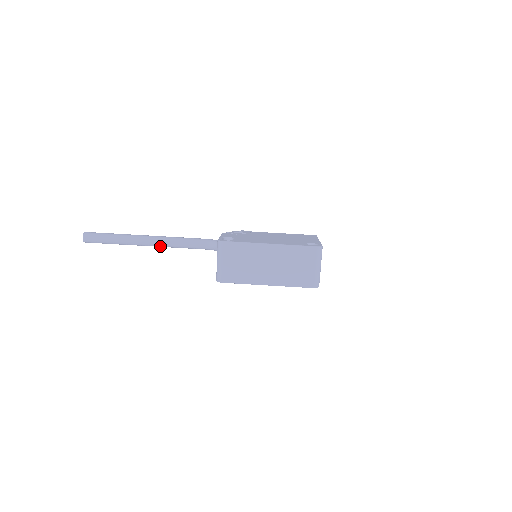
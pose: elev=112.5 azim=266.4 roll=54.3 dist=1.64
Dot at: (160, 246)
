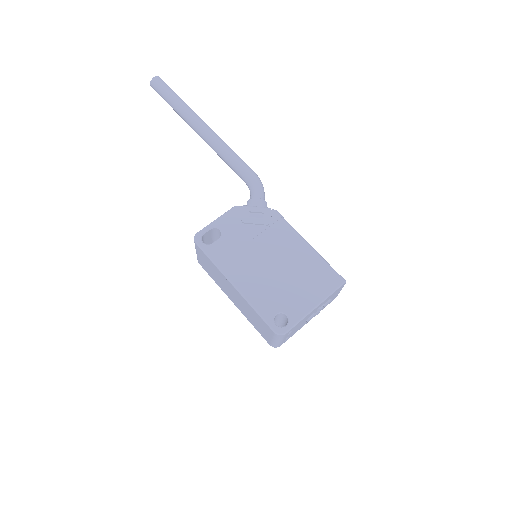
Dot at: occluded
